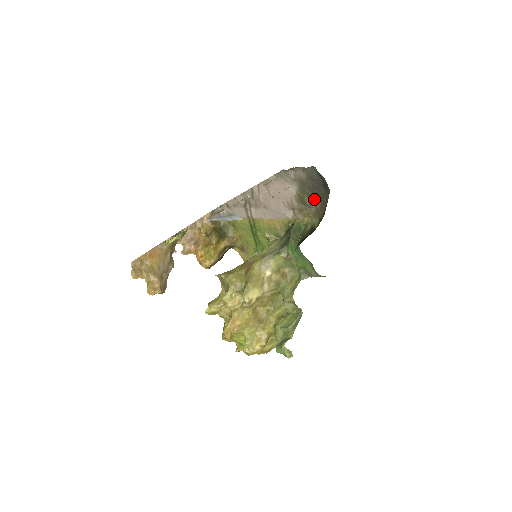
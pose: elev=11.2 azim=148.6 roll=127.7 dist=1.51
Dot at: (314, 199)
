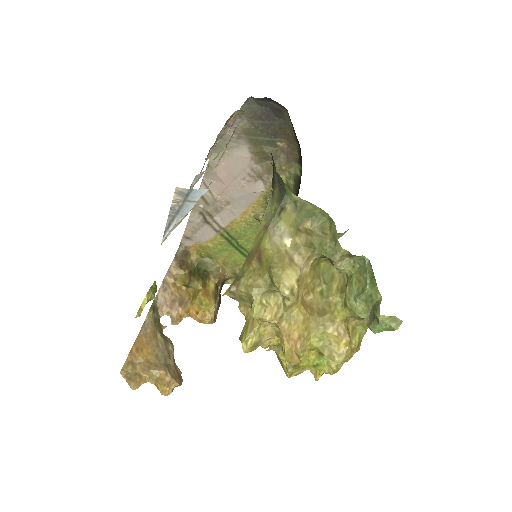
Dot at: (275, 142)
